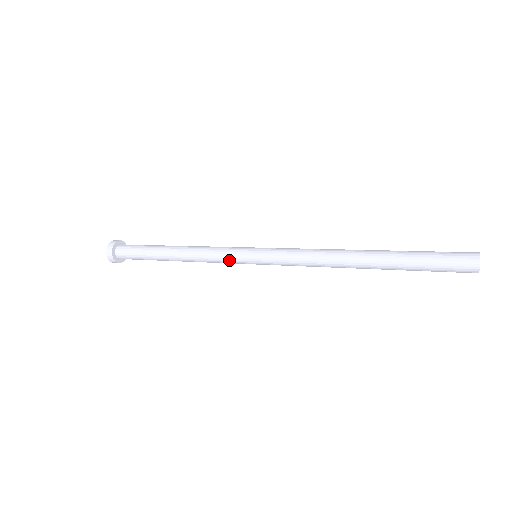
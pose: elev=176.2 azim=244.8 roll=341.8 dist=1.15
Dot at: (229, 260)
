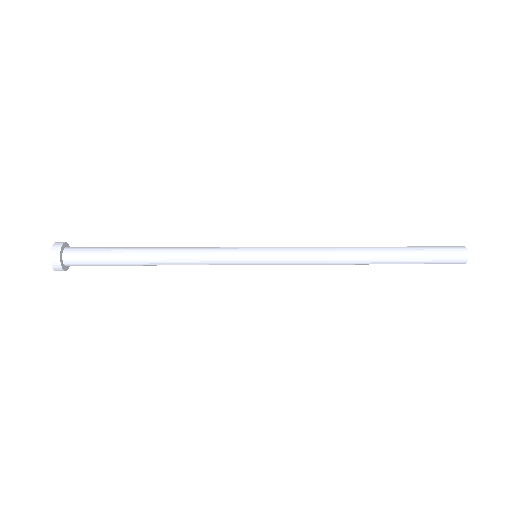
Dot at: (227, 257)
